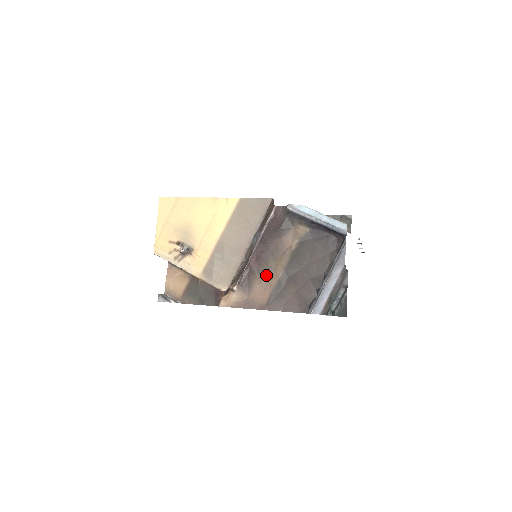
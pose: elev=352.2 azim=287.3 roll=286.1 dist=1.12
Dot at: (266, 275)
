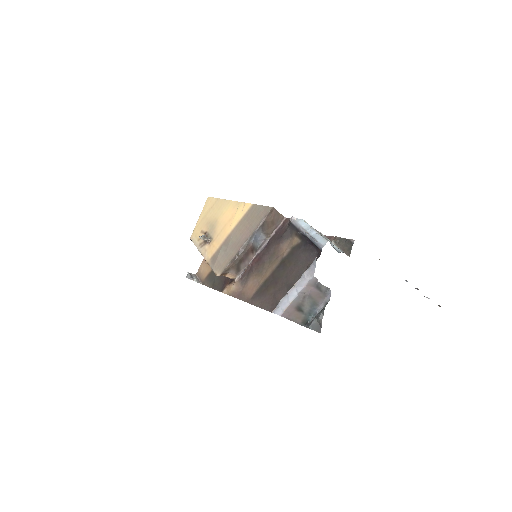
Dot at: (259, 274)
